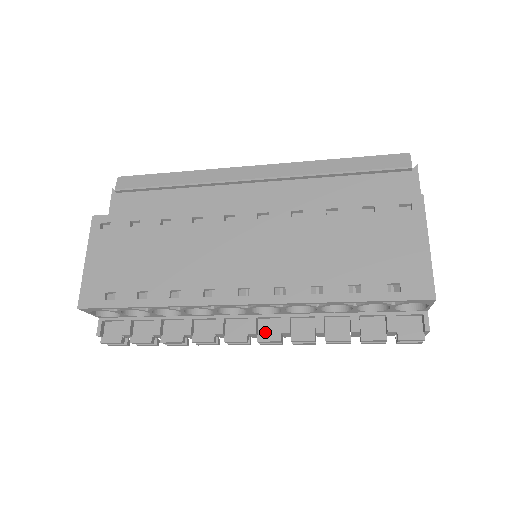
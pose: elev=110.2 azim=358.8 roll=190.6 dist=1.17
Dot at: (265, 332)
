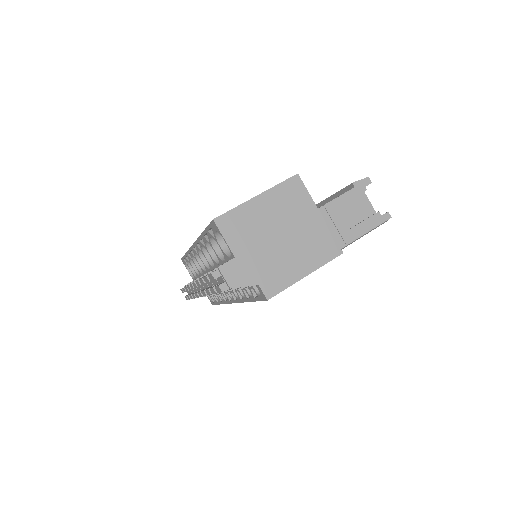
Dot at: occluded
